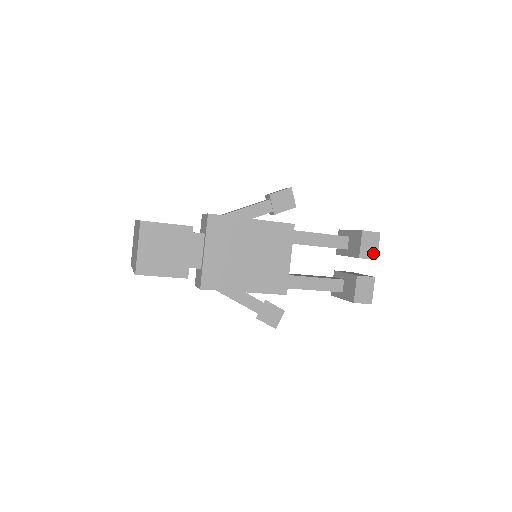
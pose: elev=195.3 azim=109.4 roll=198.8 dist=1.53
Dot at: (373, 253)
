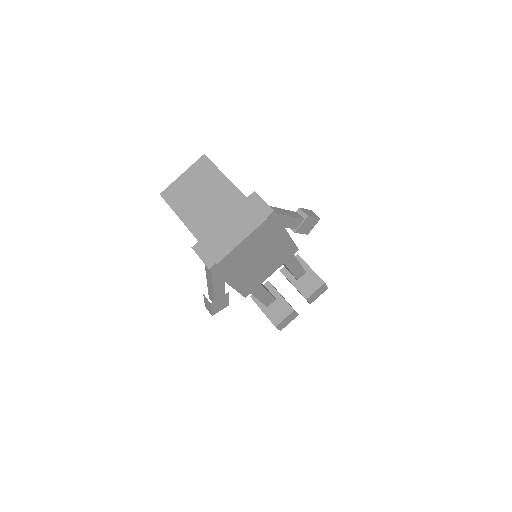
Dot at: (313, 299)
